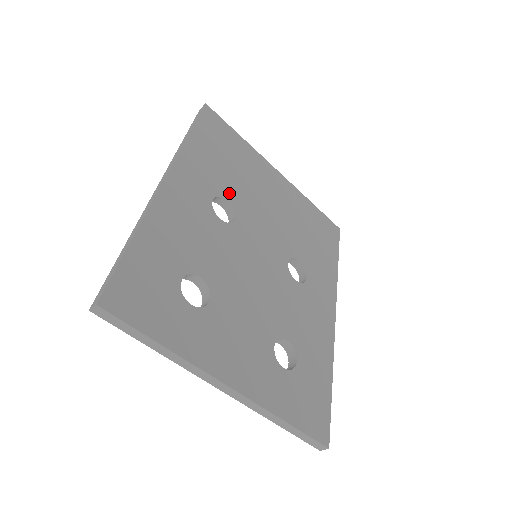
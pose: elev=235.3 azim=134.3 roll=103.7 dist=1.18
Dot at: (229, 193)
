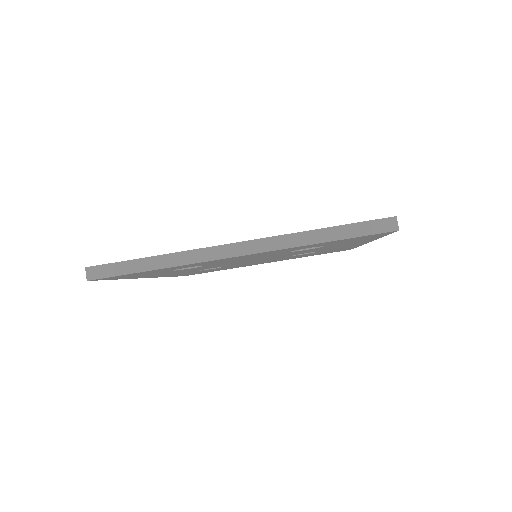
Dot at: occluded
